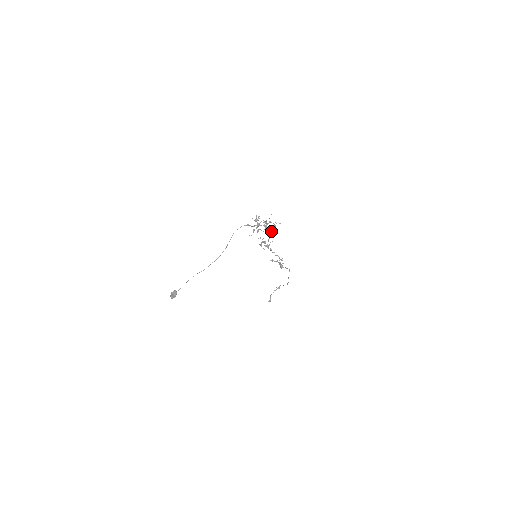
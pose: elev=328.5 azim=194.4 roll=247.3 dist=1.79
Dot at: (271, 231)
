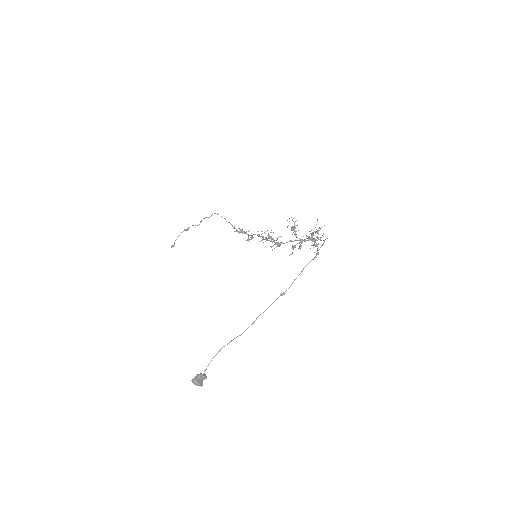
Dot at: occluded
